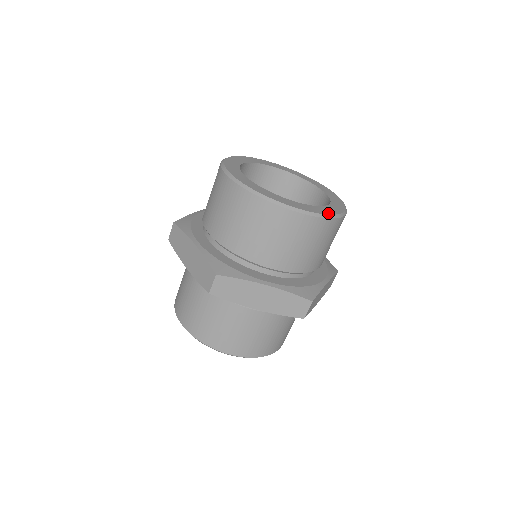
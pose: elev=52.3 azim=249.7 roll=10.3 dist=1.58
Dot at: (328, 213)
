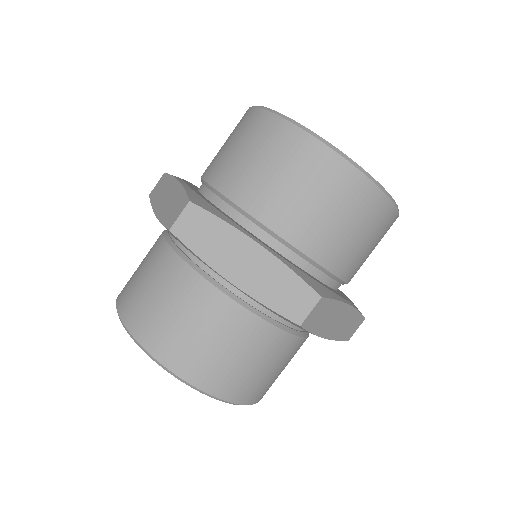
Dot at: (376, 181)
